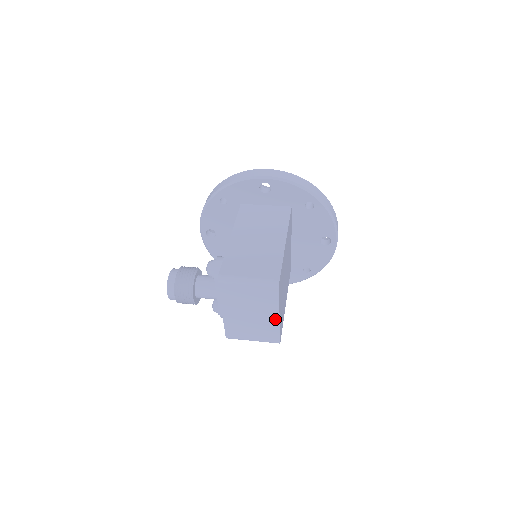
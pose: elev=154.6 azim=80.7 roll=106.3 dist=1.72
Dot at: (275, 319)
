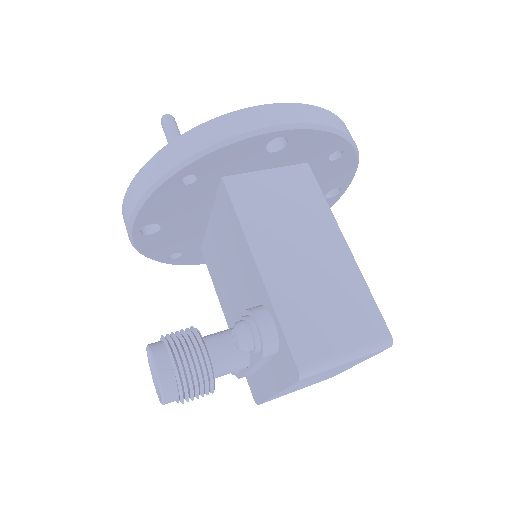
Dot at: (349, 367)
